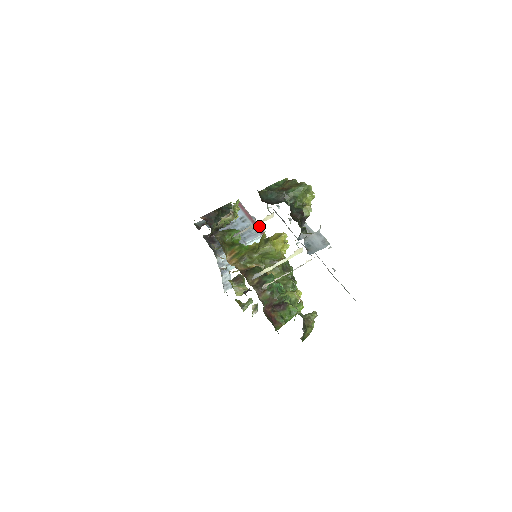
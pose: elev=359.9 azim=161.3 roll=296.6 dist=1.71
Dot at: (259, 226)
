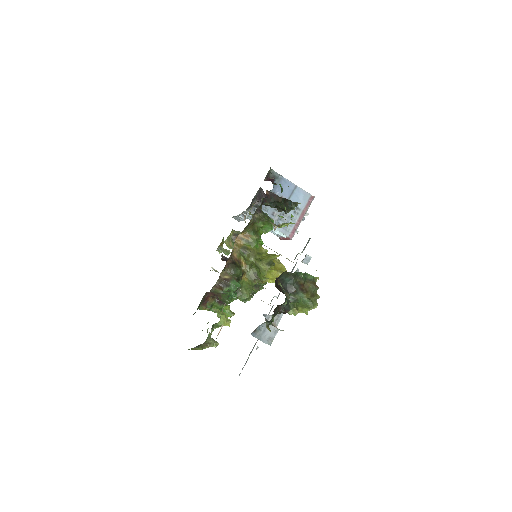
Dot at: occluded
